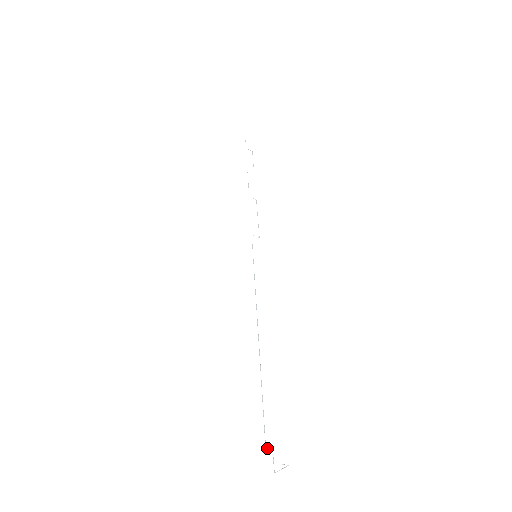
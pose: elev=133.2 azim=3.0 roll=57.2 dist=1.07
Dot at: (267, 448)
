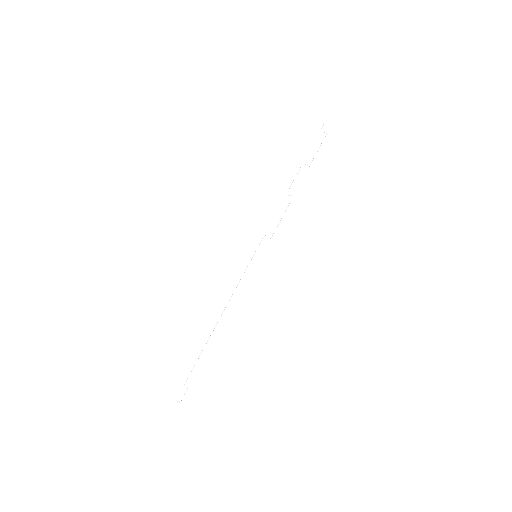
Dot at: occluded
